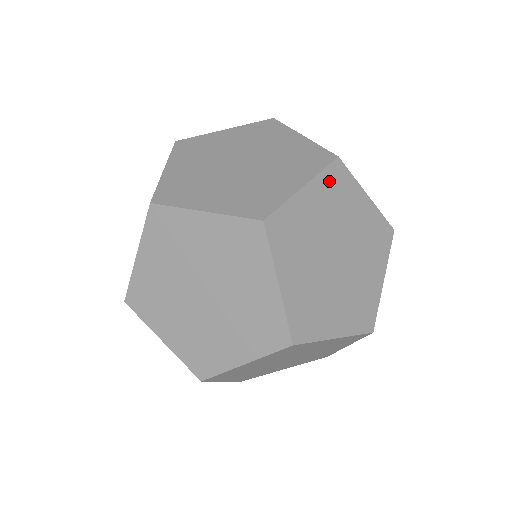
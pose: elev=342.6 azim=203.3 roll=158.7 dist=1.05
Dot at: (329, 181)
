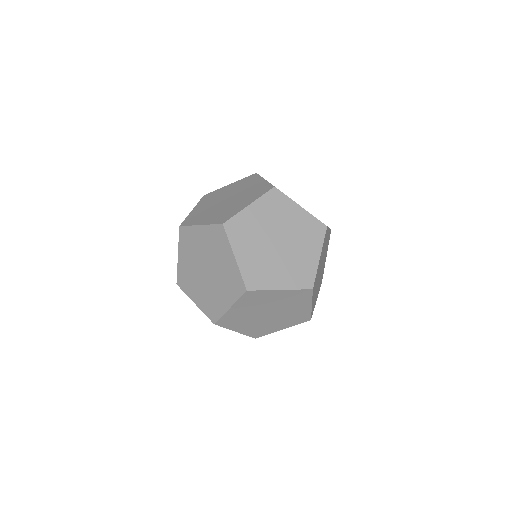
Dot at: (324, 242)
